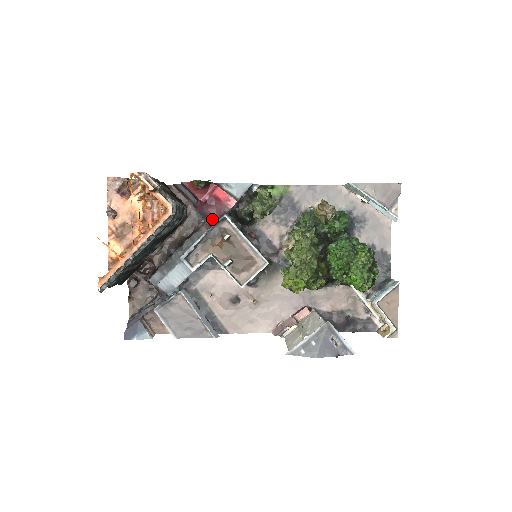
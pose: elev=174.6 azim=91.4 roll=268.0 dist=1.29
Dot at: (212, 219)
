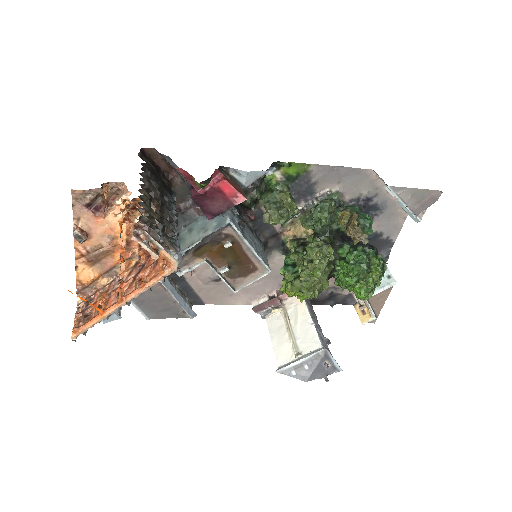
Dot at: (209, 212)
